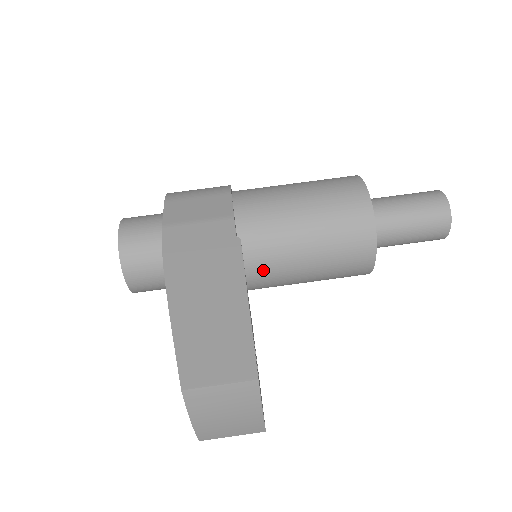
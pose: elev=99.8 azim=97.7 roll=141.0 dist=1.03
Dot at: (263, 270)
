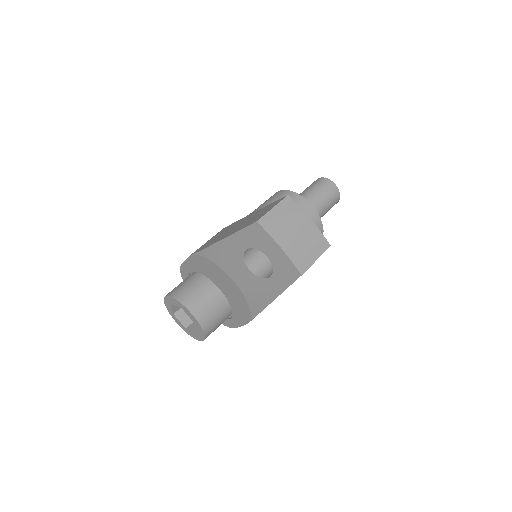
Dot at: occluded
